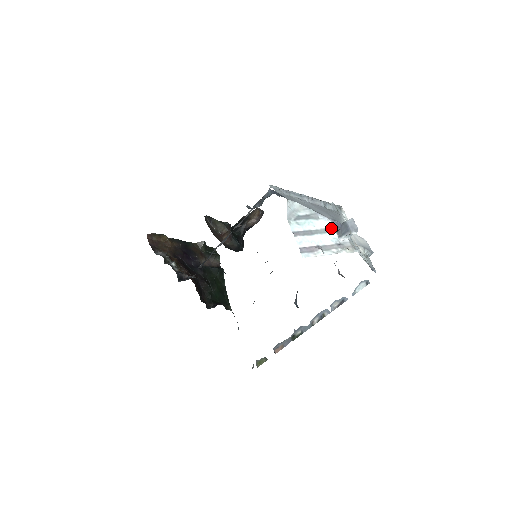
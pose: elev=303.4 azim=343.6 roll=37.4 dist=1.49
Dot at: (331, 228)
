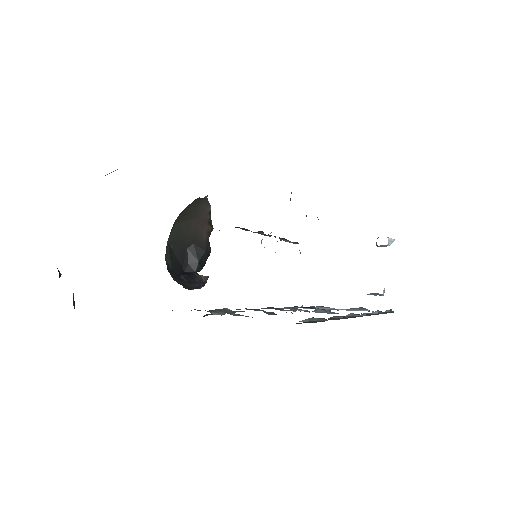
Dot at: occluded
